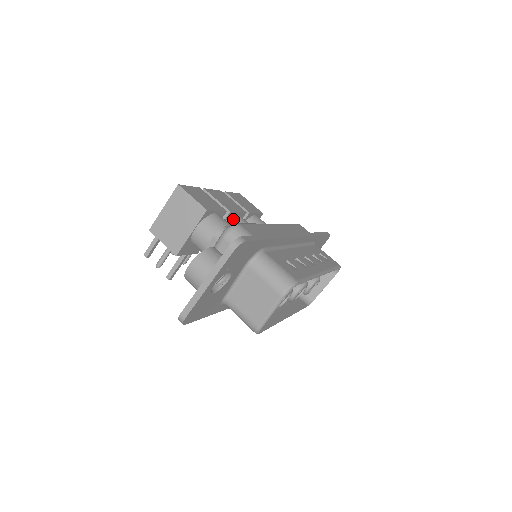
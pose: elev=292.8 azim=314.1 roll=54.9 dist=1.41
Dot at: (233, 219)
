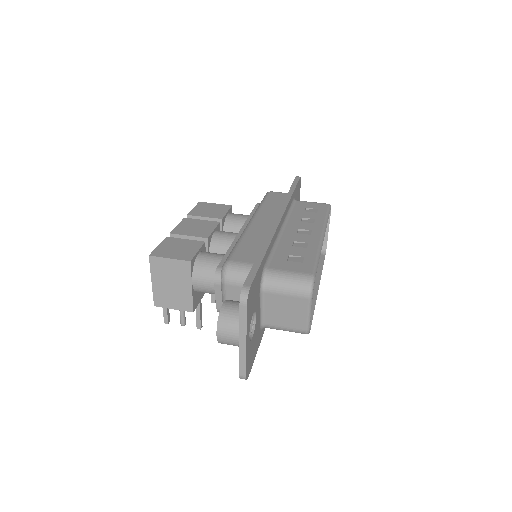
Dot at: (214, 241)
